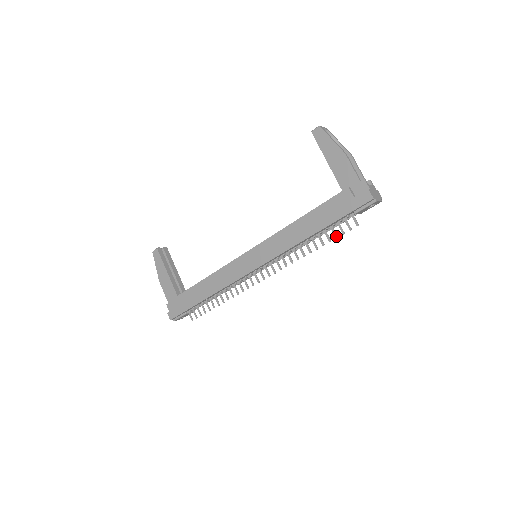
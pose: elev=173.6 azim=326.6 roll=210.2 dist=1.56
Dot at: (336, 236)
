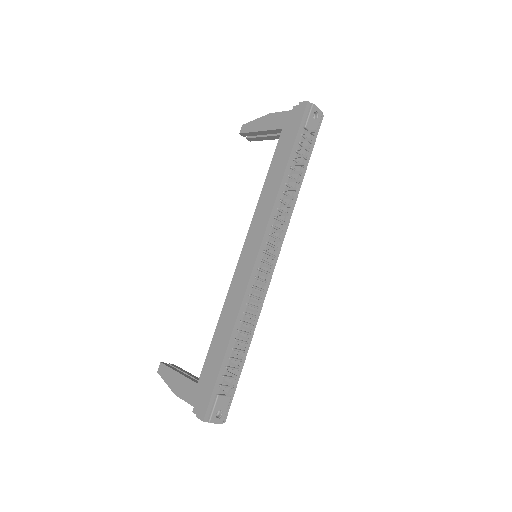
Dot at: (305, 155)
